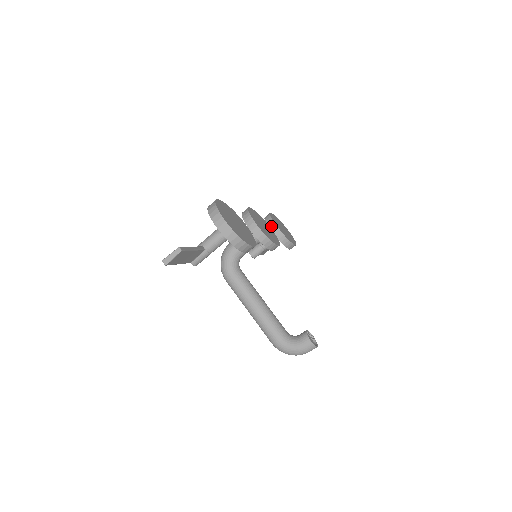
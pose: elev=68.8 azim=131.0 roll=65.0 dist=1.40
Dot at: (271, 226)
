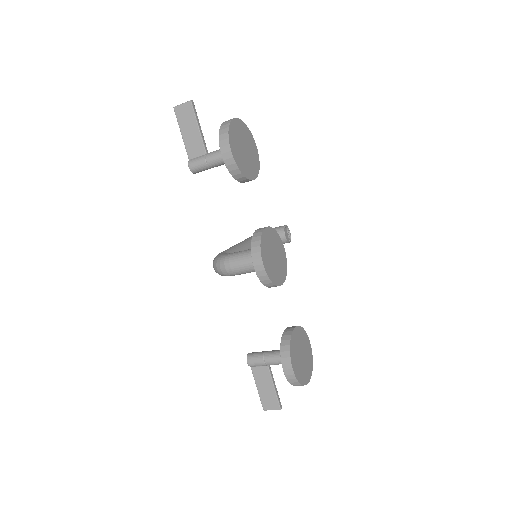
Dot at: (243, 182)
